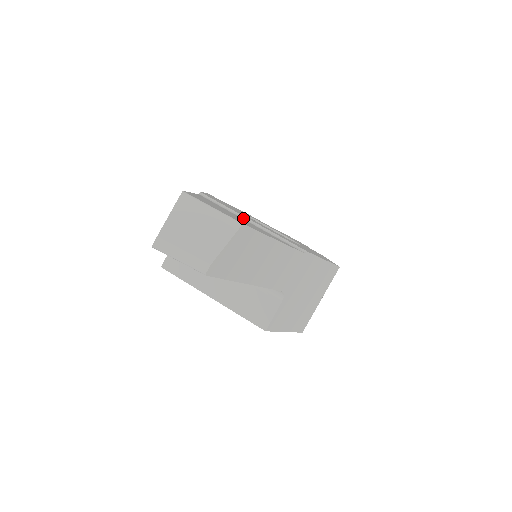
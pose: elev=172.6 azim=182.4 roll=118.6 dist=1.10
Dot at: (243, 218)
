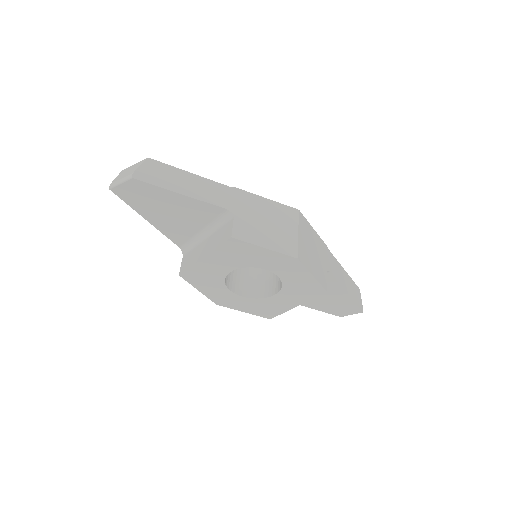
Dot at: occluded
